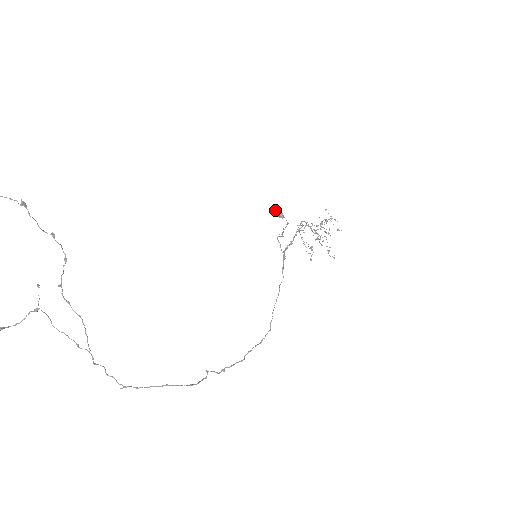
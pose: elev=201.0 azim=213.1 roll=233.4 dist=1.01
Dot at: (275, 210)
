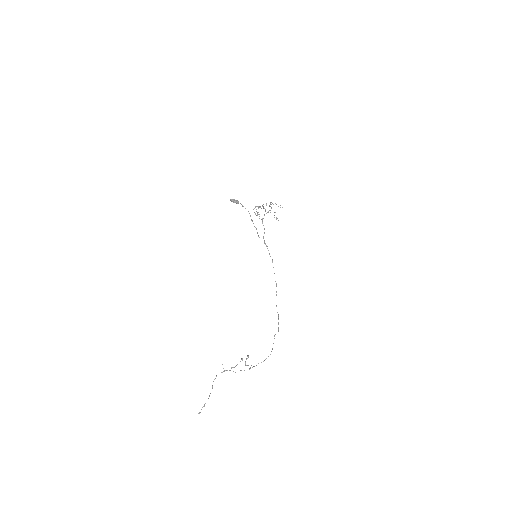
Dot at: (233, 201)
